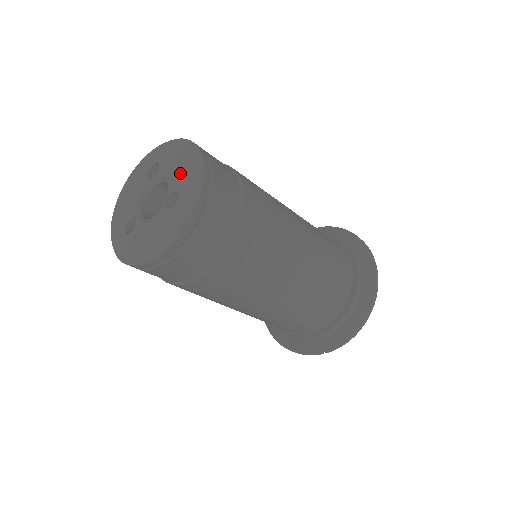
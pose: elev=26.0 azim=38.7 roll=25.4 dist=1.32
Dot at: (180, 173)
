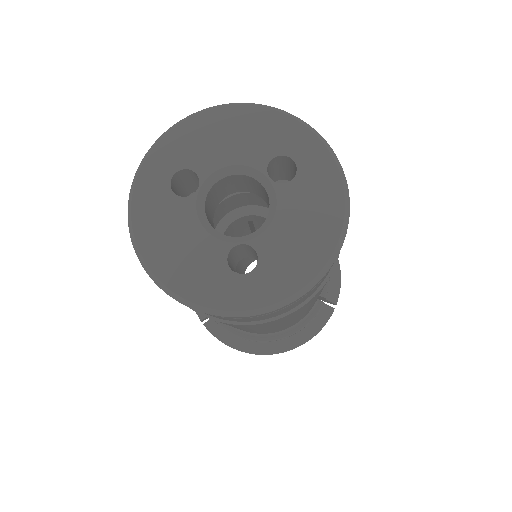
Dot at: (289, 247)
